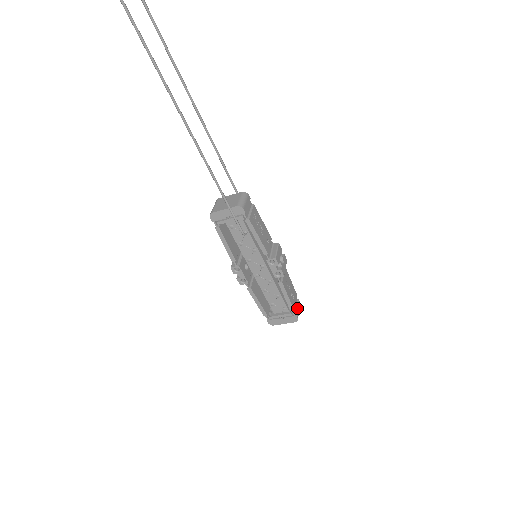
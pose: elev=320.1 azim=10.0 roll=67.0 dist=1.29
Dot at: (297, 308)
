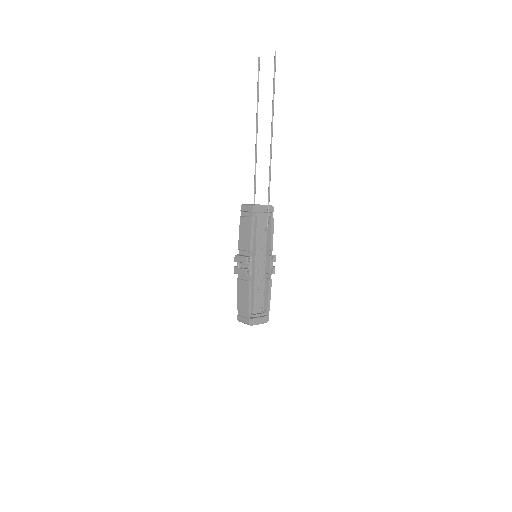
Dot at: occluded
